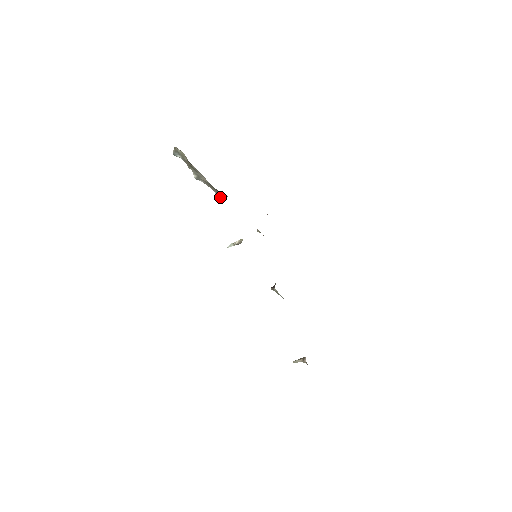
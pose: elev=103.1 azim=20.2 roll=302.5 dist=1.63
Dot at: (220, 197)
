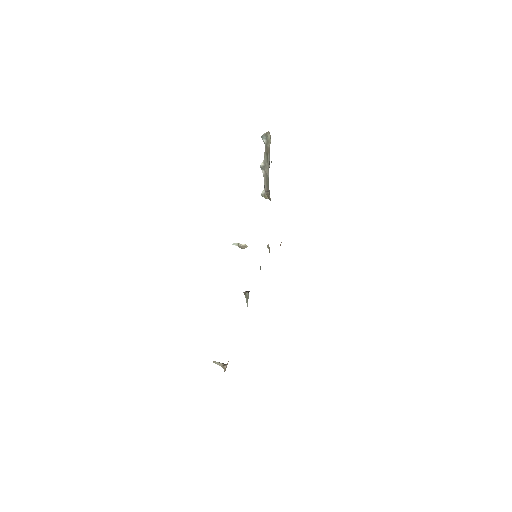
Dot at: (264, 196)
